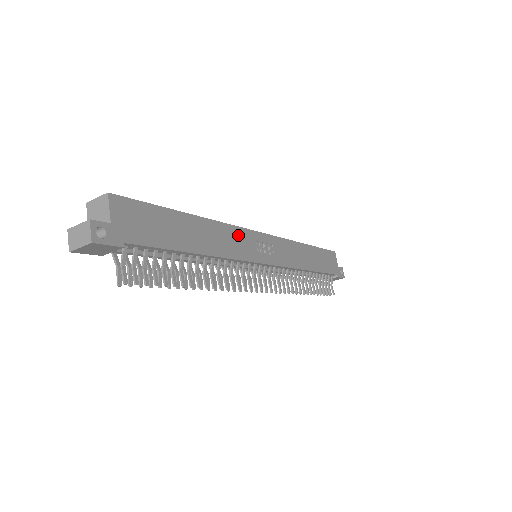
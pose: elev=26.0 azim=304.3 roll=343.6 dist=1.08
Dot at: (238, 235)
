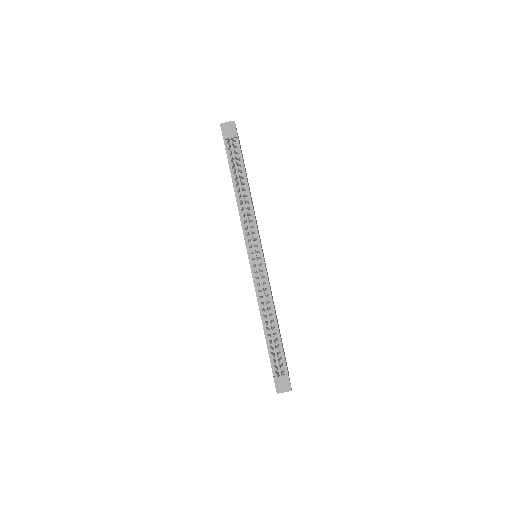
Dot at: occluded
